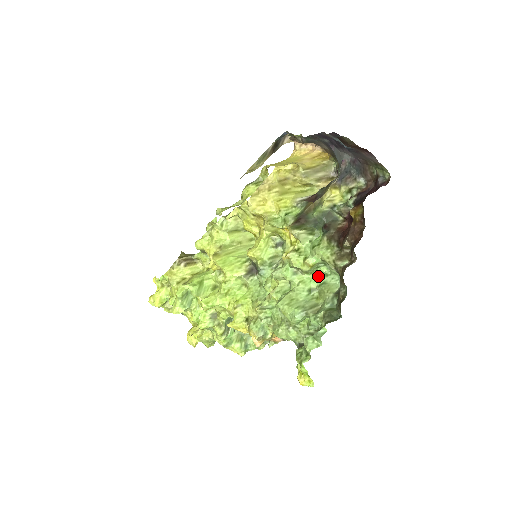
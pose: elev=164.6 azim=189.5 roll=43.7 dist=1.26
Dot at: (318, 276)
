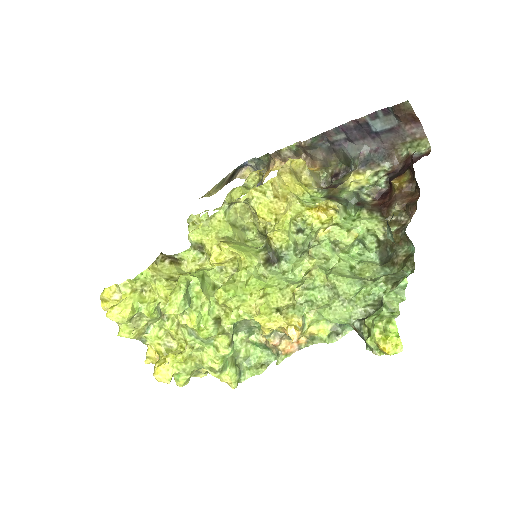
Dot at: (351, 257)
